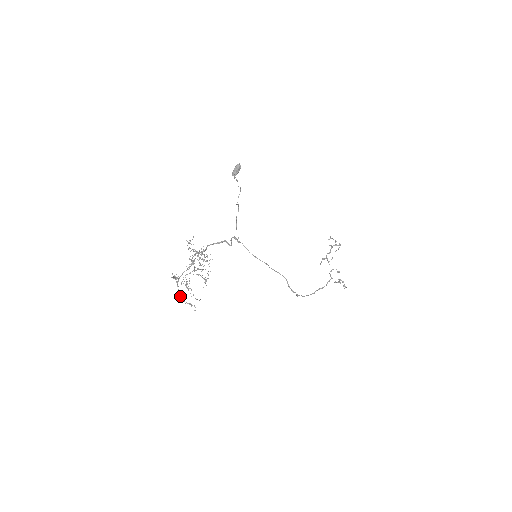
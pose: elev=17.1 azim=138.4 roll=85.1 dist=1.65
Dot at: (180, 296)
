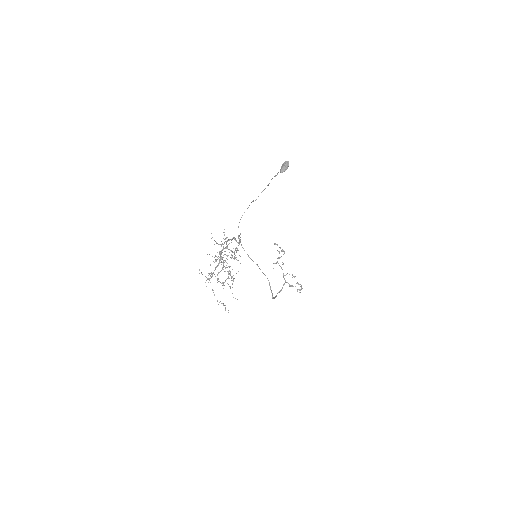
Dot at: (214, 295)
